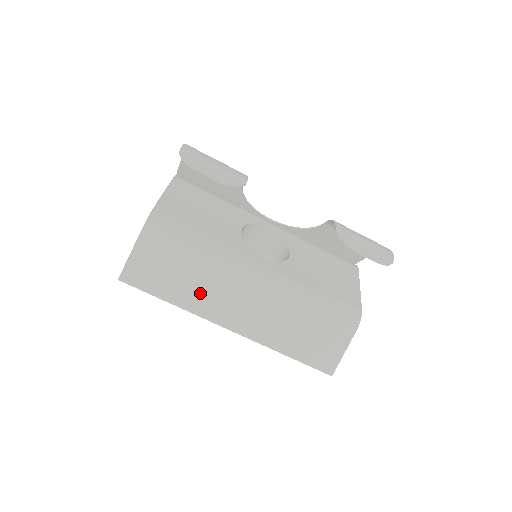
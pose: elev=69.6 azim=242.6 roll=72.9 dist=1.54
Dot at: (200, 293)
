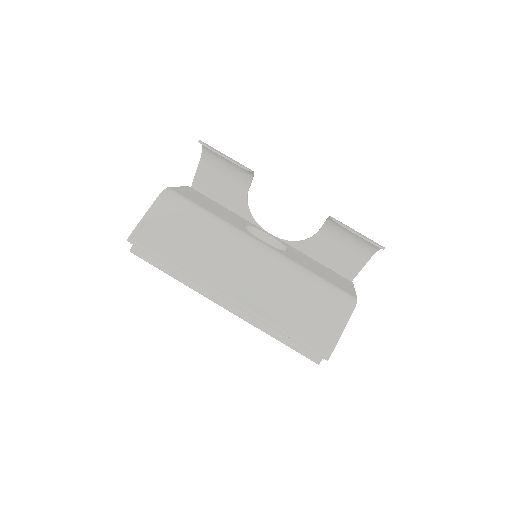
Dot at: (202, 259)
